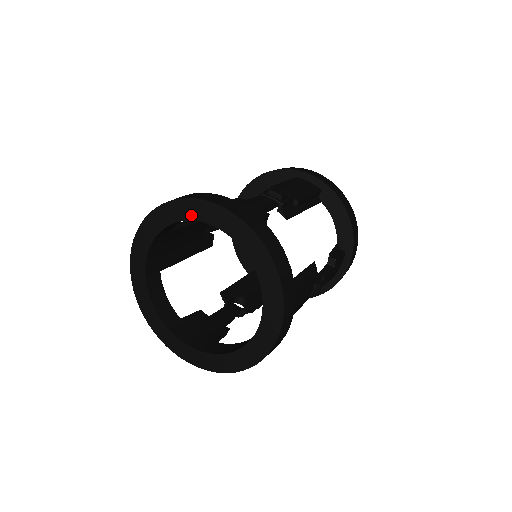
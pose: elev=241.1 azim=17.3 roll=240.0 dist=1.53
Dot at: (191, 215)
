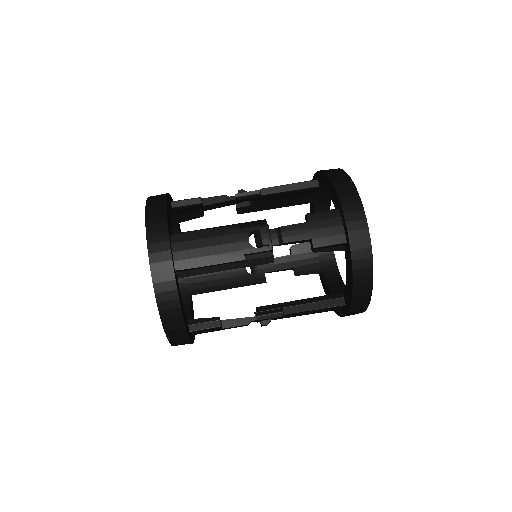
Dot at: occluded
